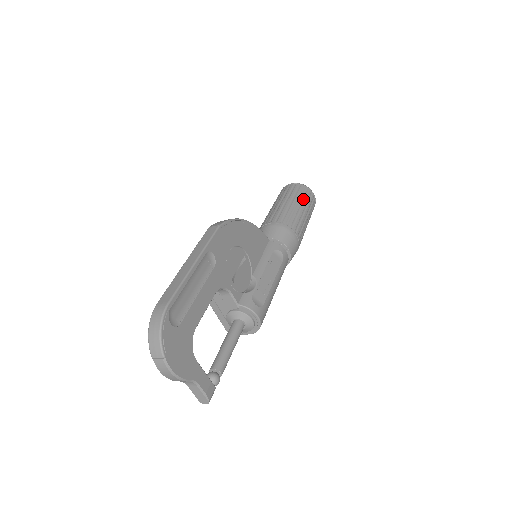
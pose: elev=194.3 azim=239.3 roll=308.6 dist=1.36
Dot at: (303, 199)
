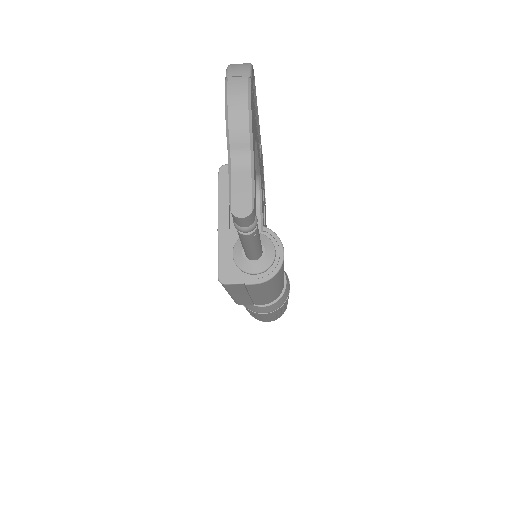
Dot at: occluded
